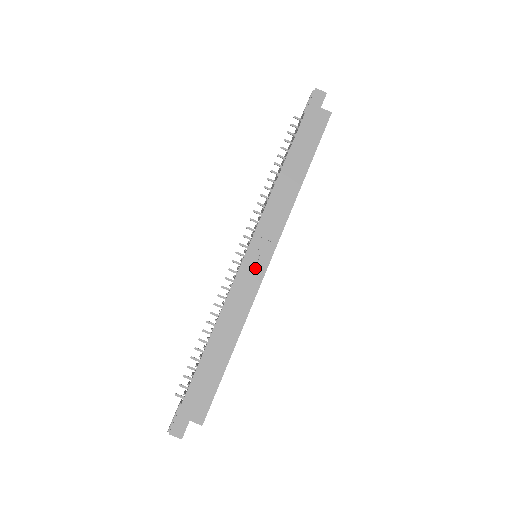
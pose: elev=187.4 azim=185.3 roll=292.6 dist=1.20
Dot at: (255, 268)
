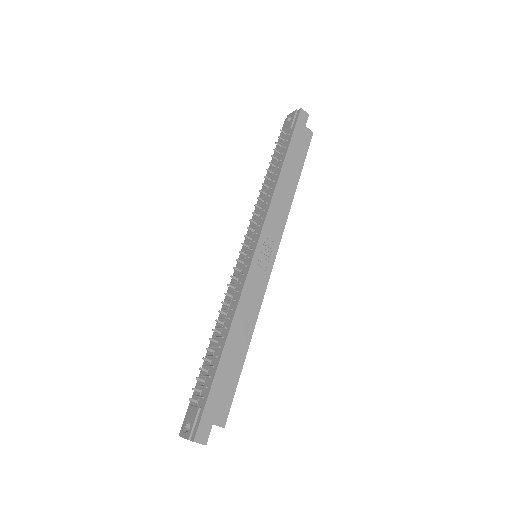
Dot at: (263, 267)
